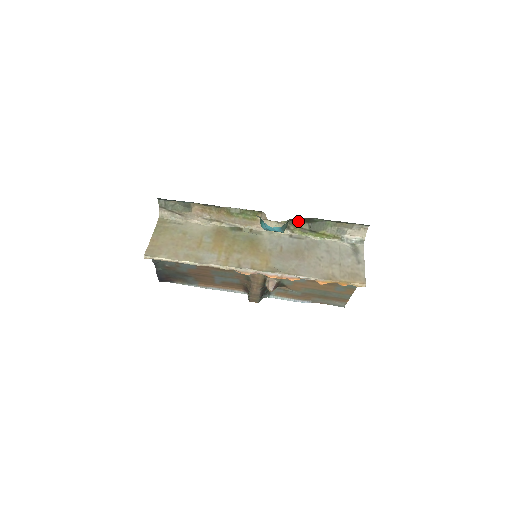
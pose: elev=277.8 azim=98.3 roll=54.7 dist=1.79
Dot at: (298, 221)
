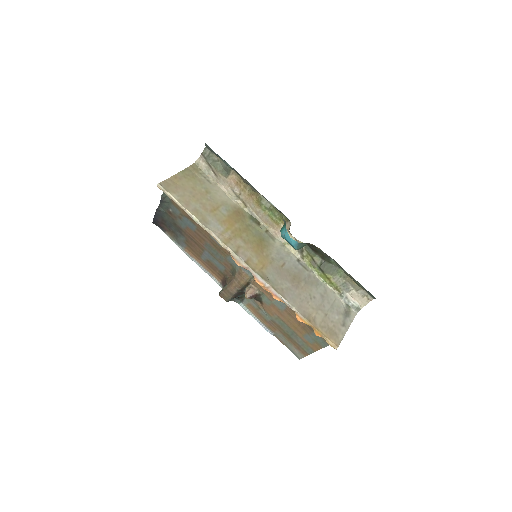
Dot at: (315, 251)
